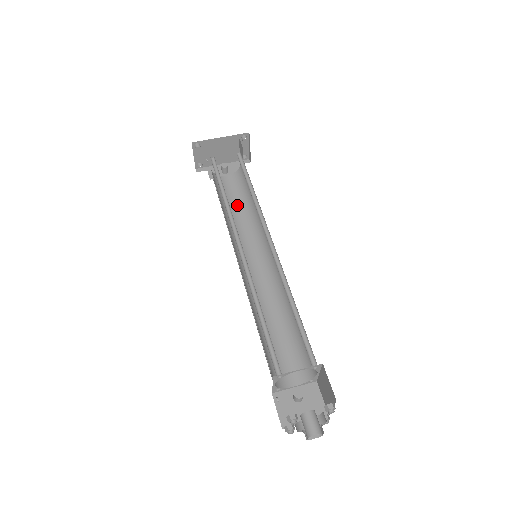
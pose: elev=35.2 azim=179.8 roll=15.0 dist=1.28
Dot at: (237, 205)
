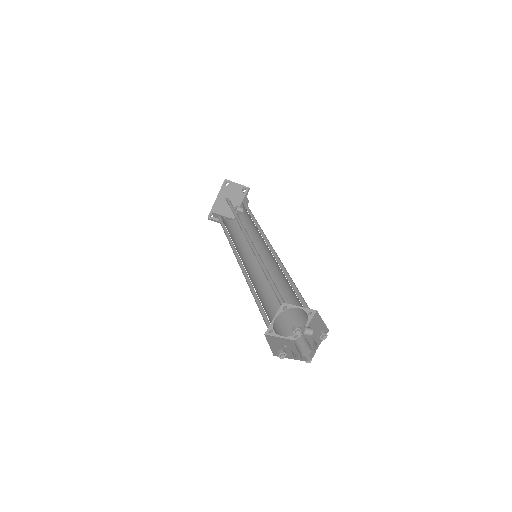
Dot at: (251, 227)
